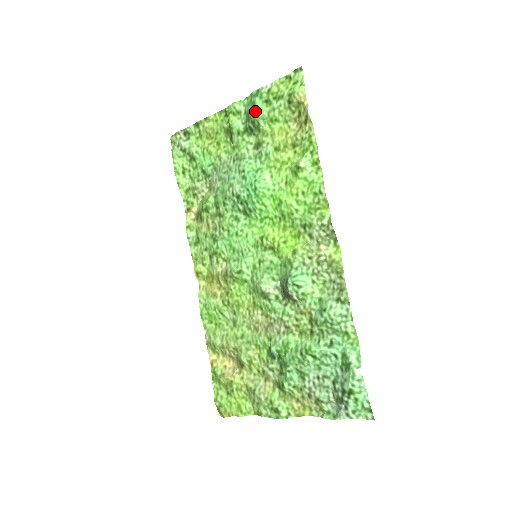
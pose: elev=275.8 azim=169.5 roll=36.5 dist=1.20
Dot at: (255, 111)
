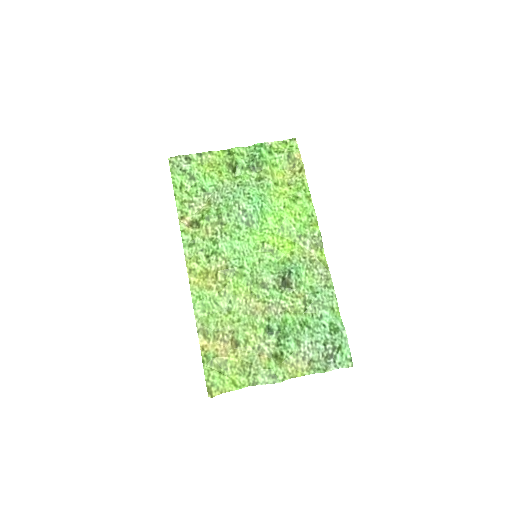
Dot at: (261, 156)
